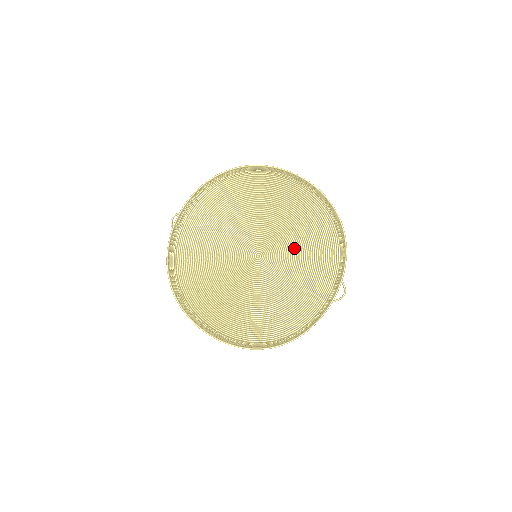
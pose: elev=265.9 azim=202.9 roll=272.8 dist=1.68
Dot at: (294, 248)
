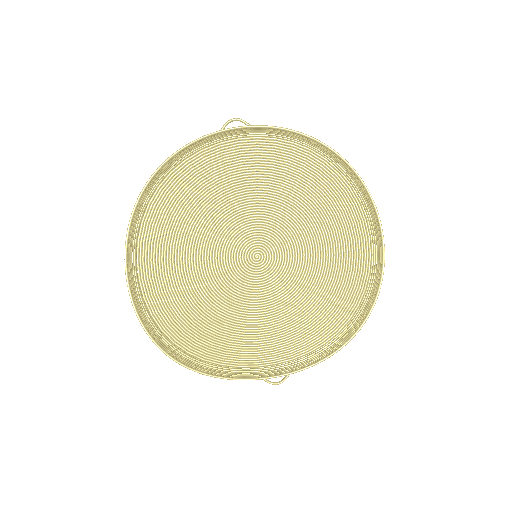
Dot at: (293, 292)
